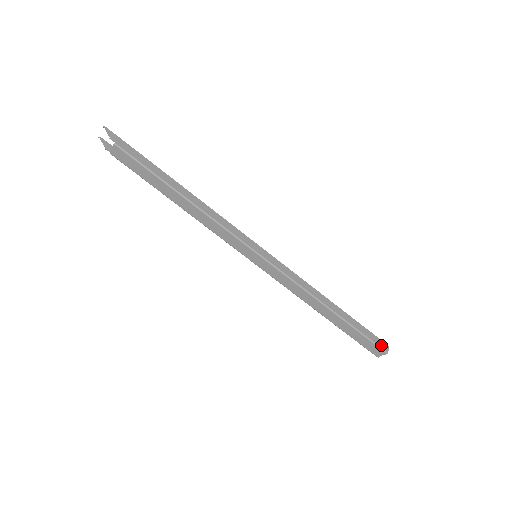
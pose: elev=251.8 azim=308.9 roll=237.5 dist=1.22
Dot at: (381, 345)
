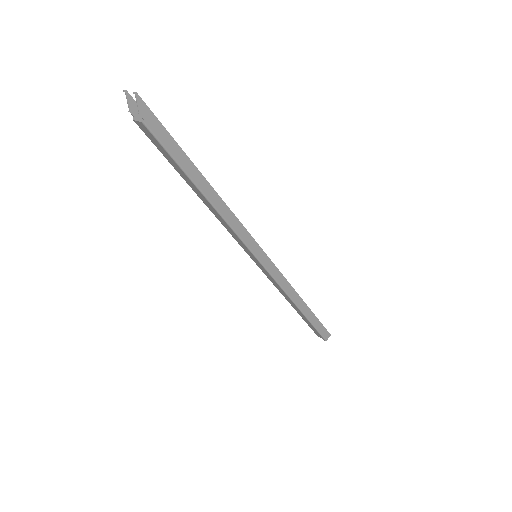
Dot at: (325, 335)
